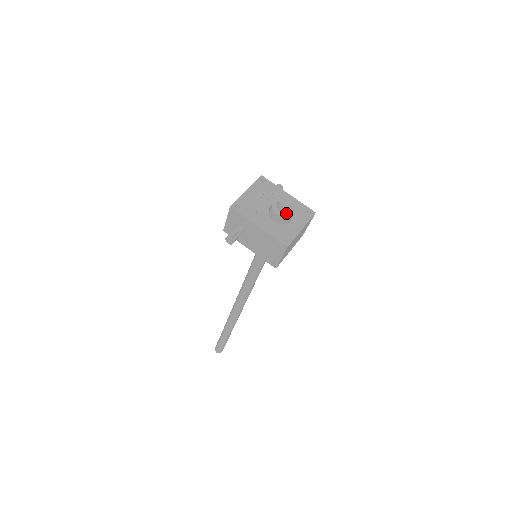
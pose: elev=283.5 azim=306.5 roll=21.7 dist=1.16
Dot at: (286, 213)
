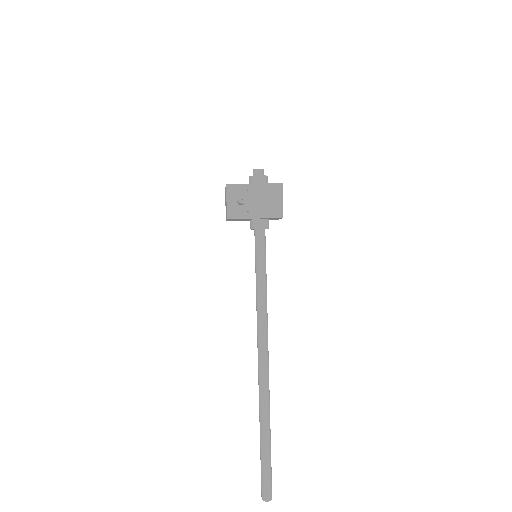
Dot at: (263, 176)
